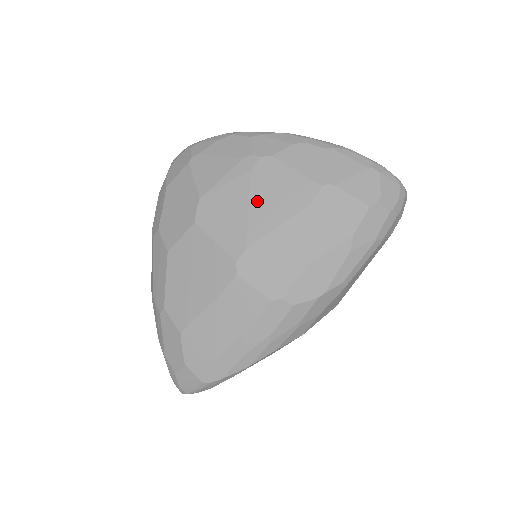
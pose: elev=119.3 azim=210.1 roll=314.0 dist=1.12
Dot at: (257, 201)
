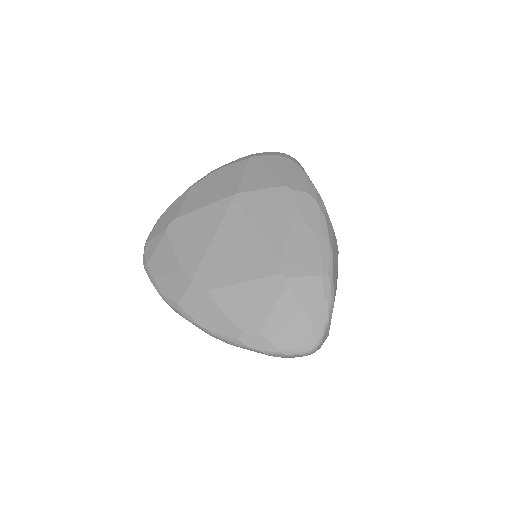
Dot at: occluded
